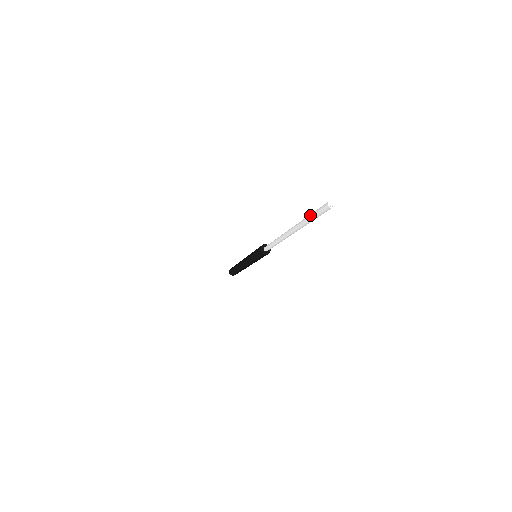
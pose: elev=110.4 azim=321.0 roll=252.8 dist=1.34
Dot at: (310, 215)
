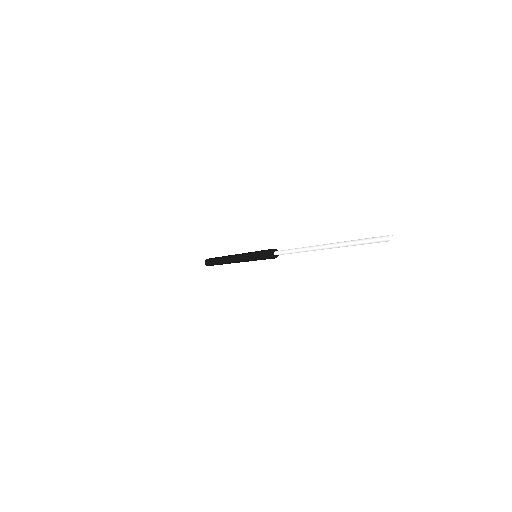
Dot at: (360, 240)
